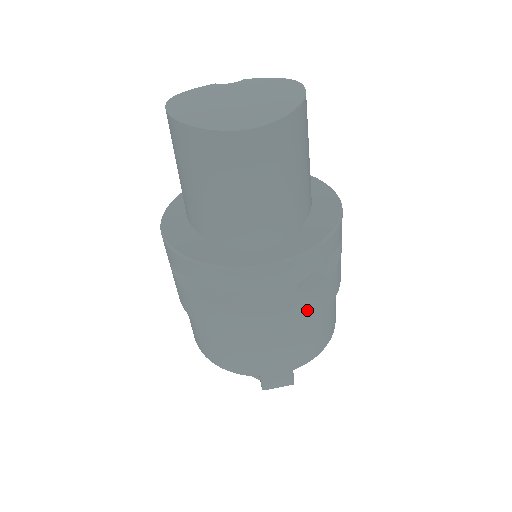
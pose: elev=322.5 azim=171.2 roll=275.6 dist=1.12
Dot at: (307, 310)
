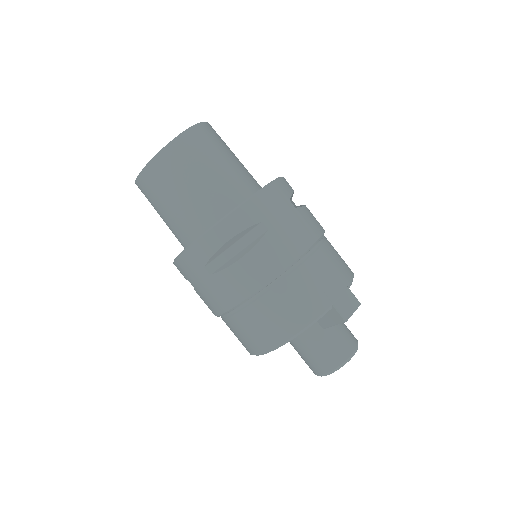
Dot at: (312, 224)
